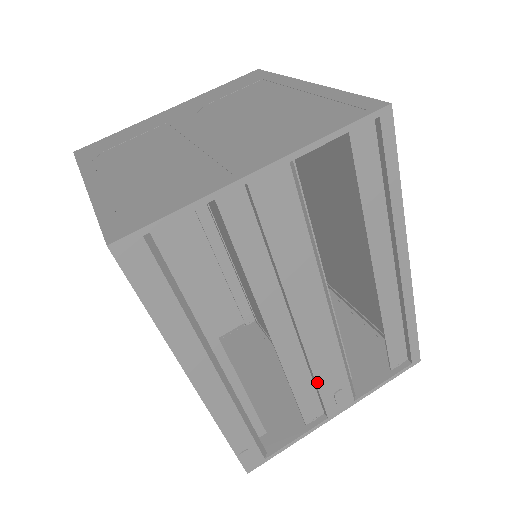
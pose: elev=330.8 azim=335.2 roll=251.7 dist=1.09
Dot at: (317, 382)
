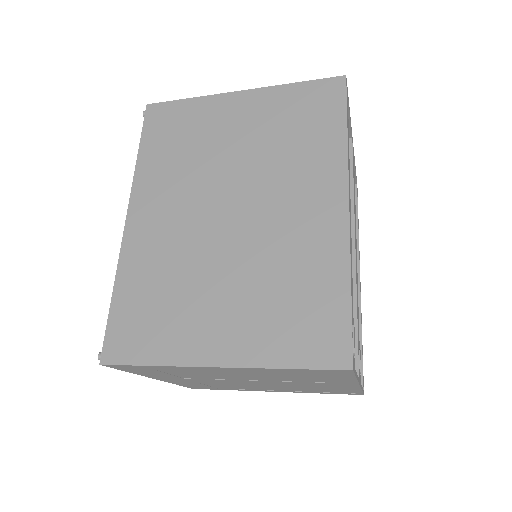
Dot at: (357, 318)
